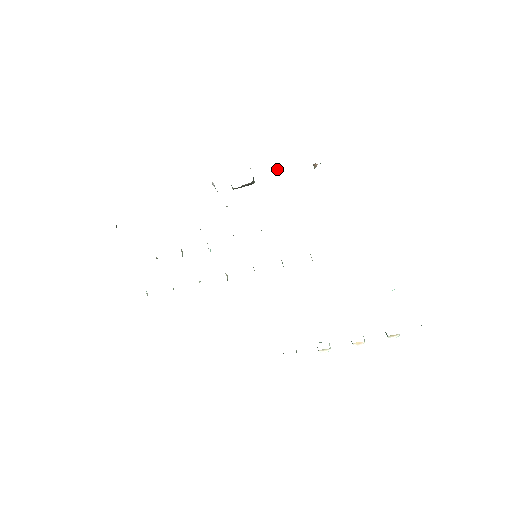
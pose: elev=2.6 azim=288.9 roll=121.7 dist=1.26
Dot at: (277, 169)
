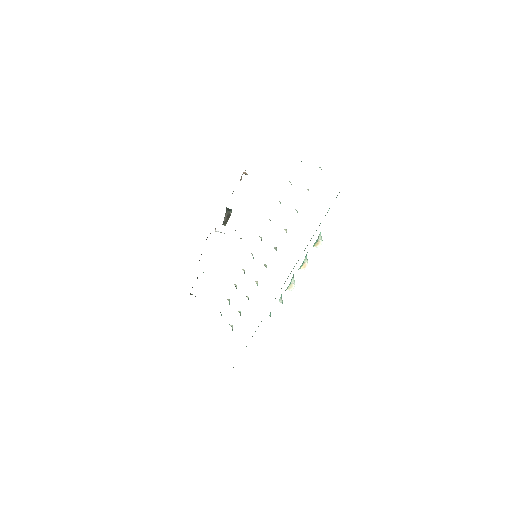
Dot at: occluded
